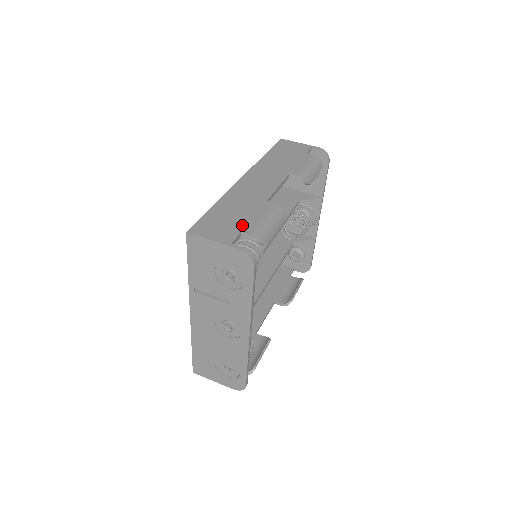
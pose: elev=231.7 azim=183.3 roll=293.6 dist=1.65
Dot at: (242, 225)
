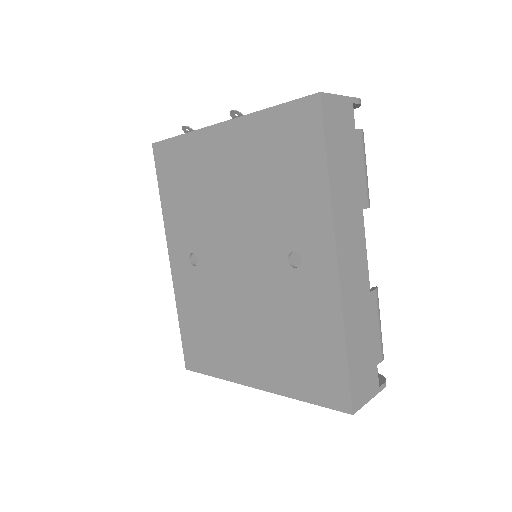
Dot at: (374, 354)
